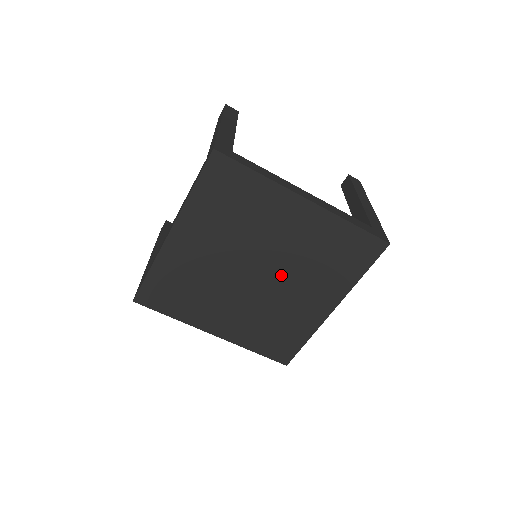
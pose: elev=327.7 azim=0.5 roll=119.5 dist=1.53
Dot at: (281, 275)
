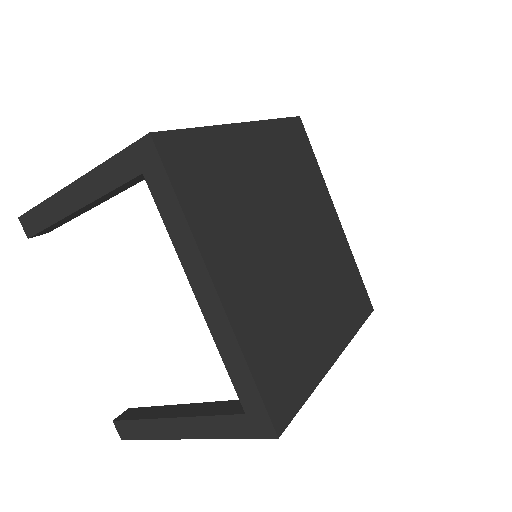
Dot at: (309, 268)
